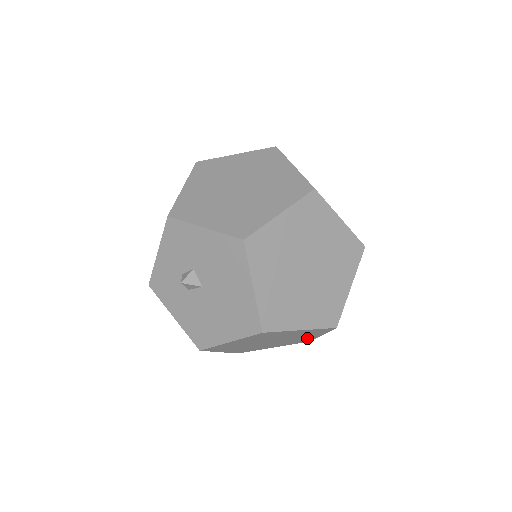
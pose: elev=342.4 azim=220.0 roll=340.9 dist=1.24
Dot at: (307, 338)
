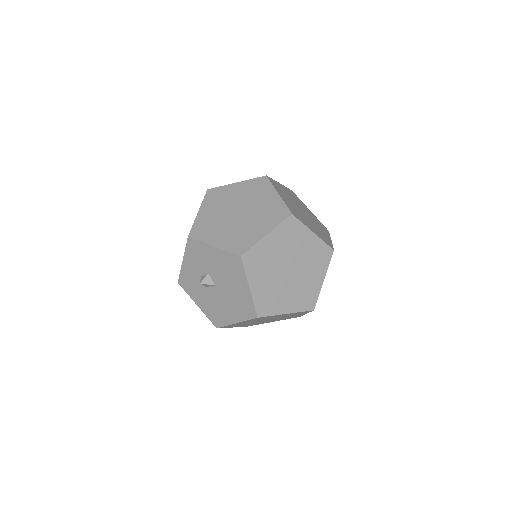
Dot at: occluded
